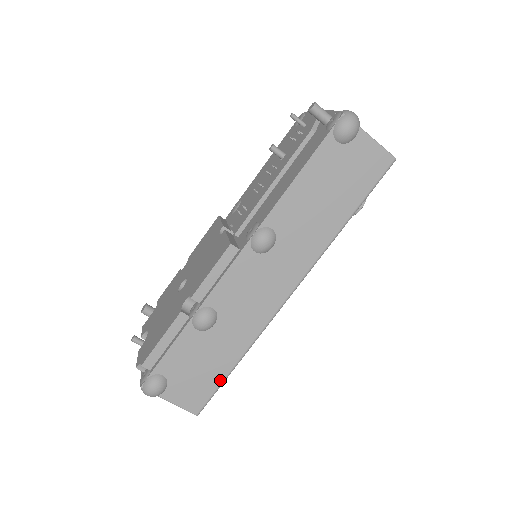
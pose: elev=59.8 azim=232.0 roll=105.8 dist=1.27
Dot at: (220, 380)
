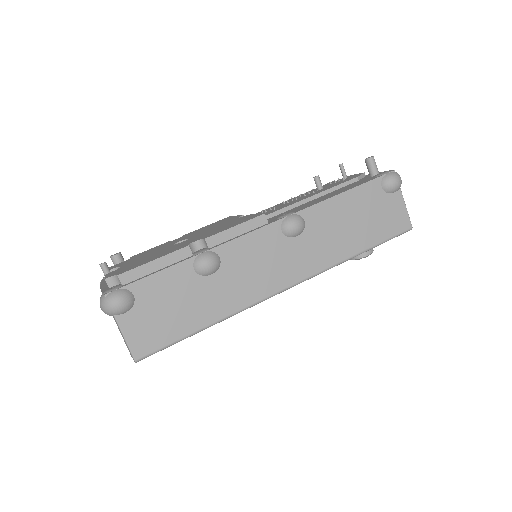
Dot at: (181, 335)
